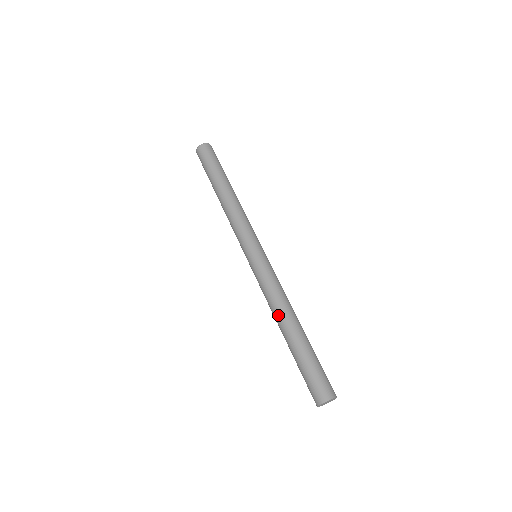
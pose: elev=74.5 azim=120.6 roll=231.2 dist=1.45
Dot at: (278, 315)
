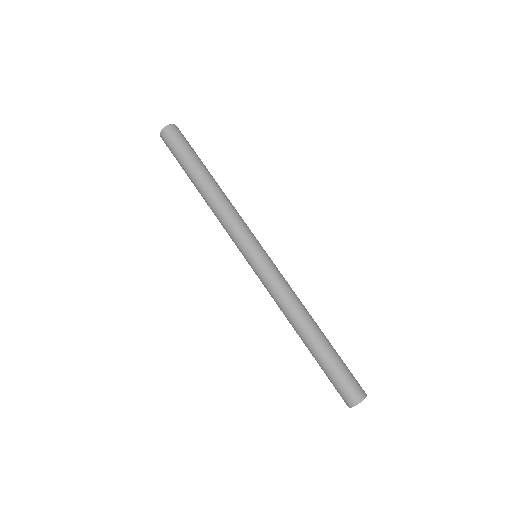
Dot at: (294, 321)
